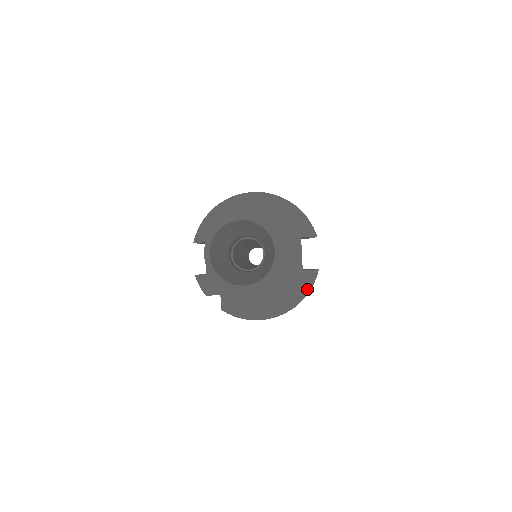
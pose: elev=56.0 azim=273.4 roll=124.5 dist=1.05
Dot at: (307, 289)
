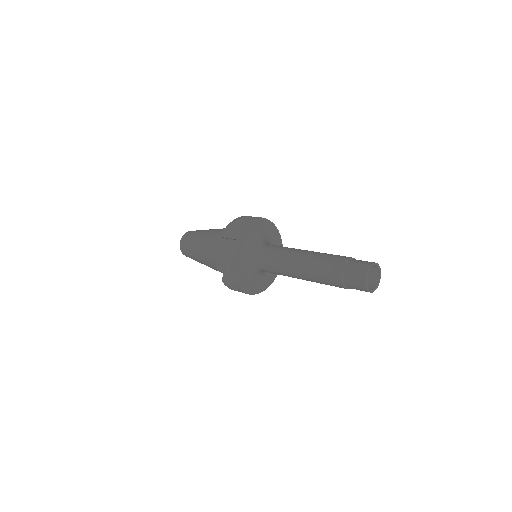
Dot at: (272, 281)
